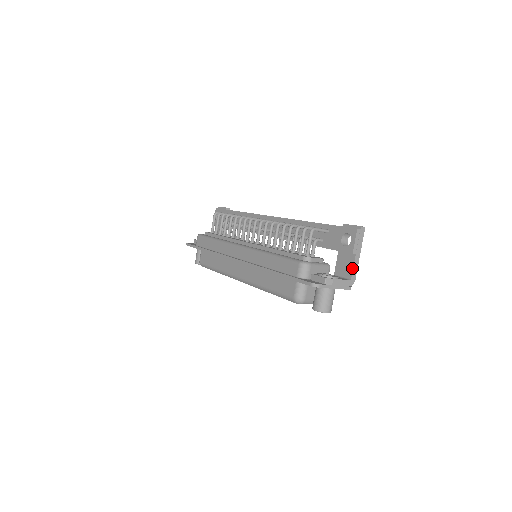
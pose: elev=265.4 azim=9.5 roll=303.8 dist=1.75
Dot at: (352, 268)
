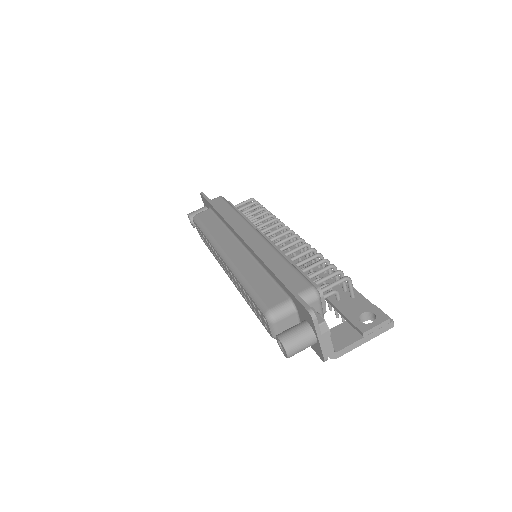
Dot at: (348, 345)
